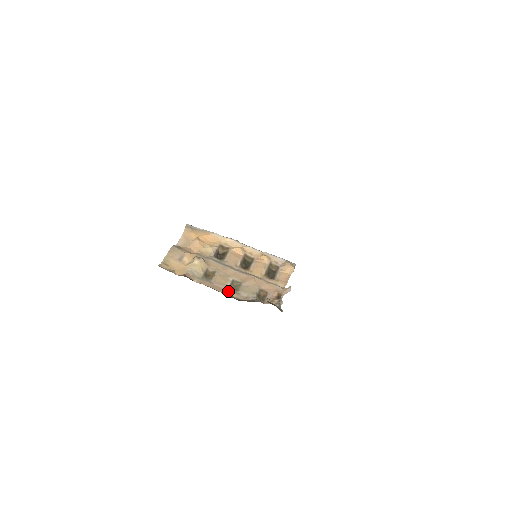
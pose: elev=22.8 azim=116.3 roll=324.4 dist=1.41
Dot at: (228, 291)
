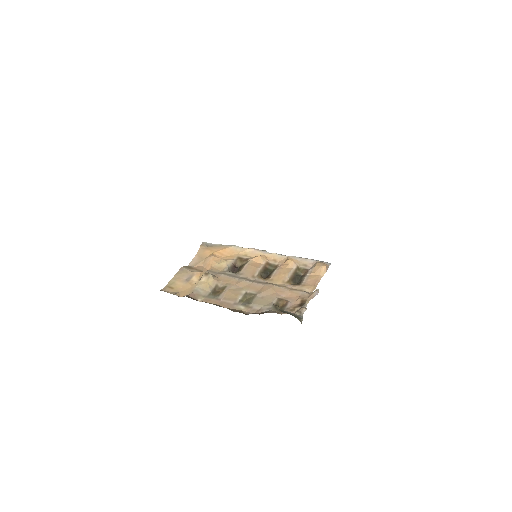
Dot at: (237, 306)
